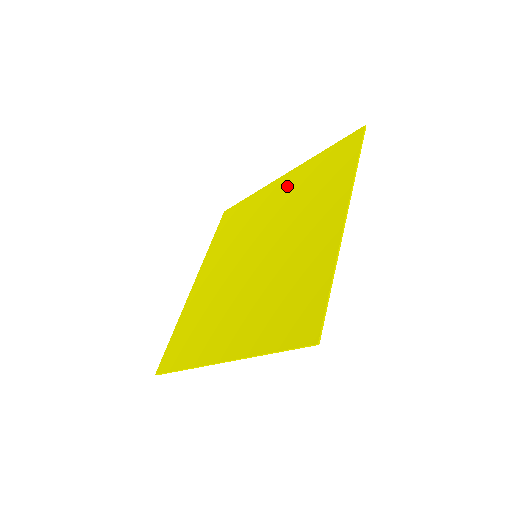
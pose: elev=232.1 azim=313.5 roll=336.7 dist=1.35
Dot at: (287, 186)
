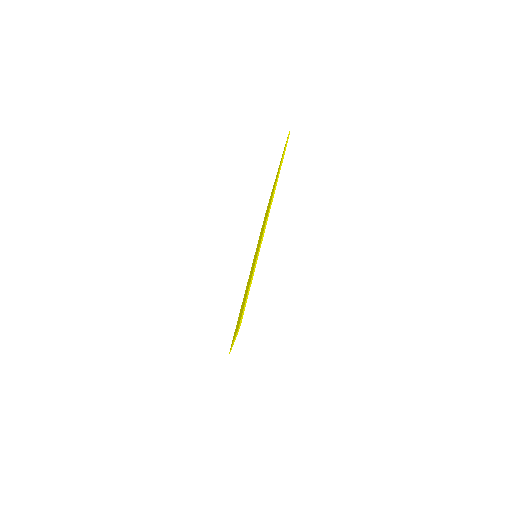
Dot at: occluded
